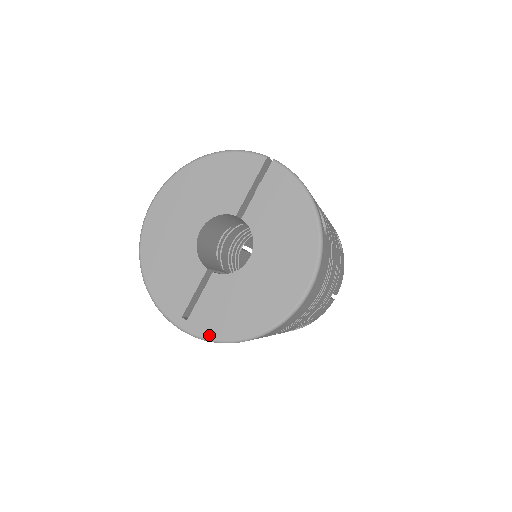
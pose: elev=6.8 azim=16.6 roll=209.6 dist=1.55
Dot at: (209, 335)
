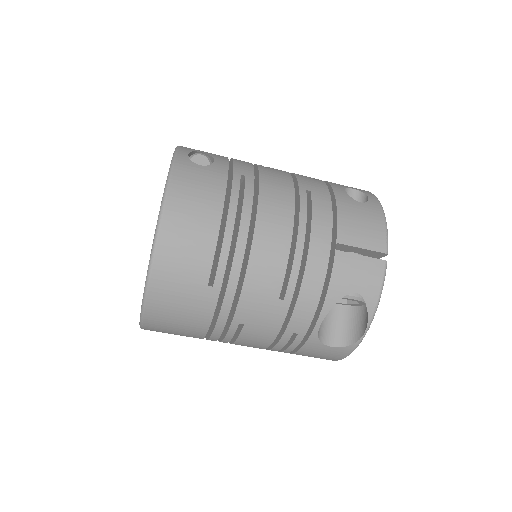
Dot at: occluded
